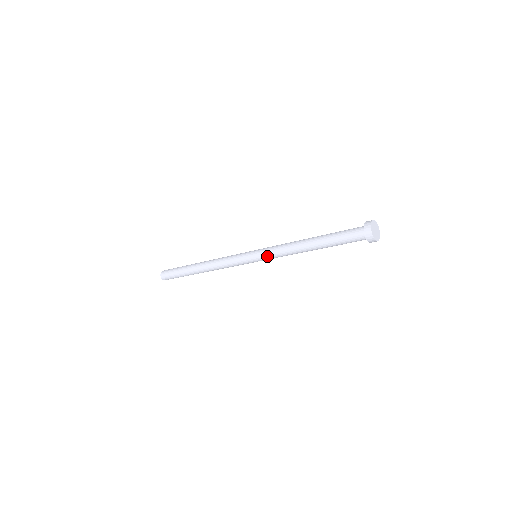
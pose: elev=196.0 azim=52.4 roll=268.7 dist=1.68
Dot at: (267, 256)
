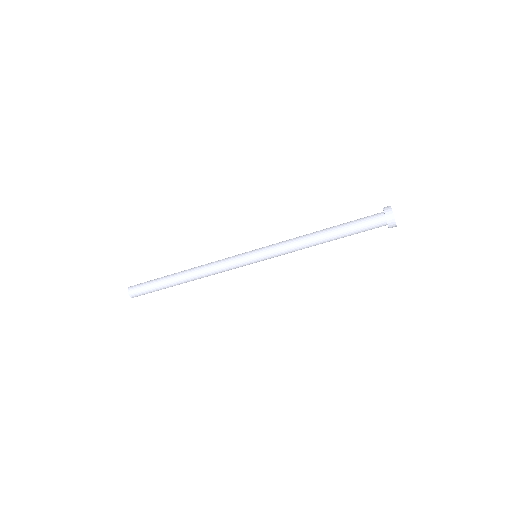
Dot at: (271, 247)
